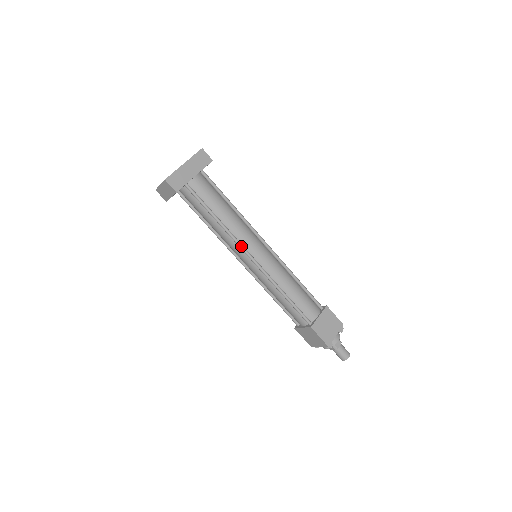
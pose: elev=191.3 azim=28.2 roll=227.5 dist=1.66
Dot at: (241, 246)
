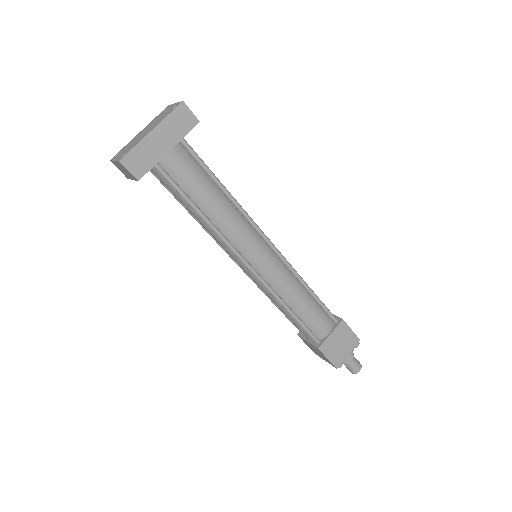
Dot at: (235, 252)
